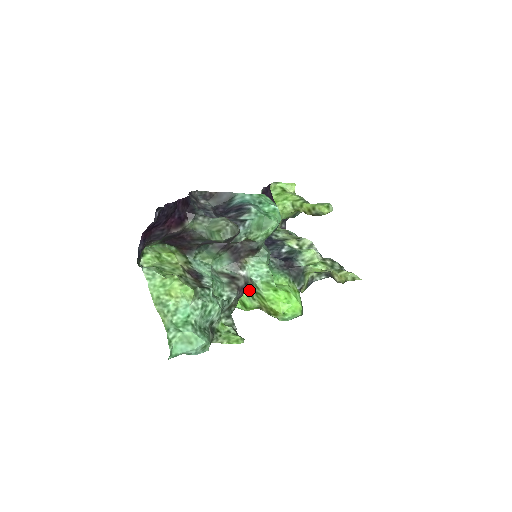
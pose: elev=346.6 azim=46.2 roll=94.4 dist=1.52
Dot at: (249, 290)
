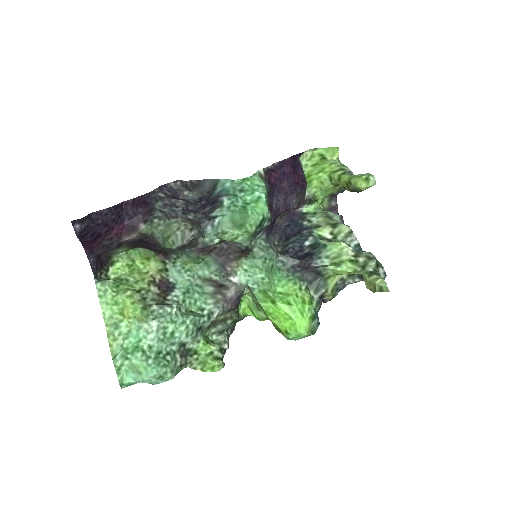
Dot at: occluded
